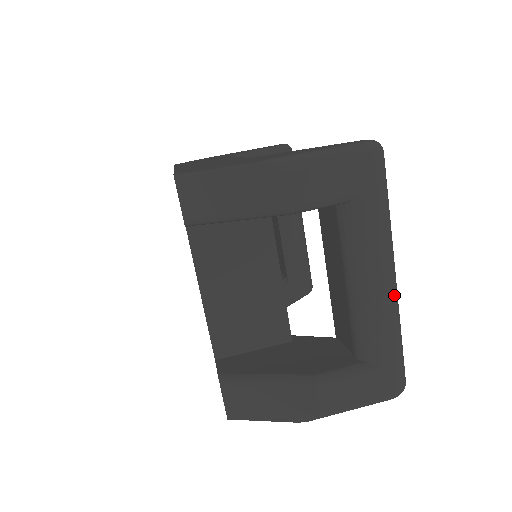
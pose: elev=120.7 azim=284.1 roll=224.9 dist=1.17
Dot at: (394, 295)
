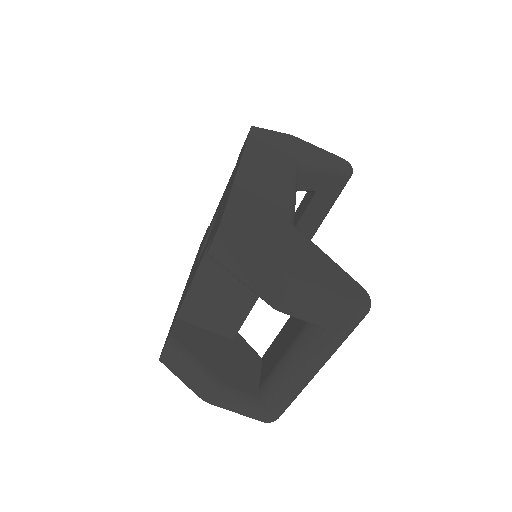
Dot at: (307, 382)
